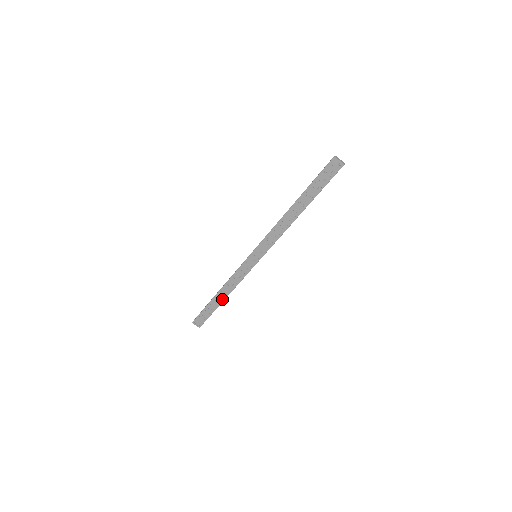
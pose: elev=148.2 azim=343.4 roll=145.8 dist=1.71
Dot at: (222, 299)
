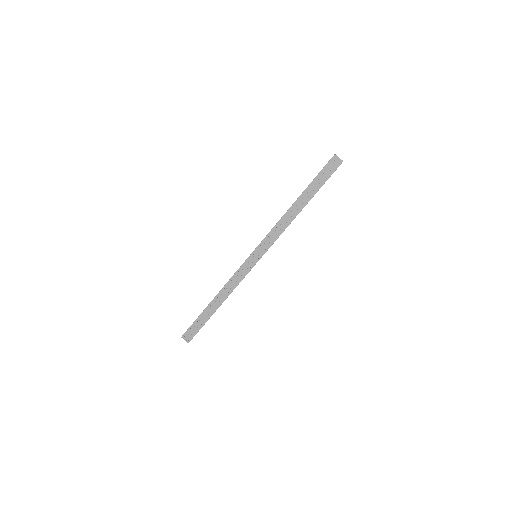
Dot at: (217, 306)
